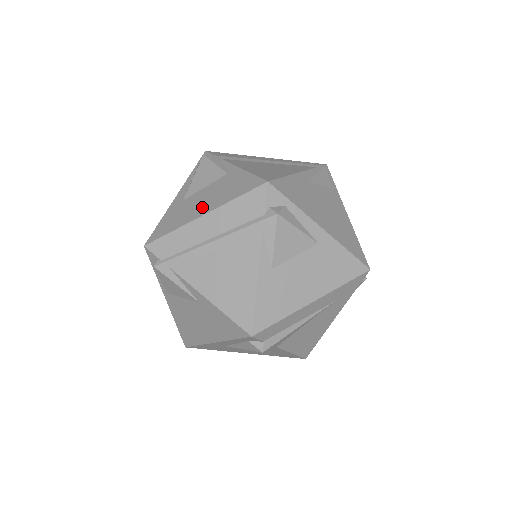
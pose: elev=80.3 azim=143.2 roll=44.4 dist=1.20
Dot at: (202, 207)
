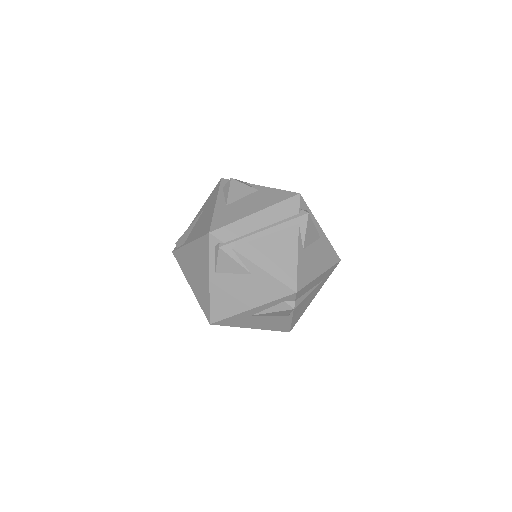
Dot at: (251, 208)
